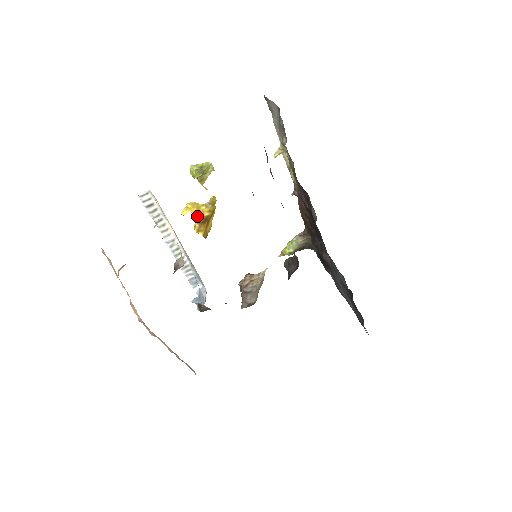
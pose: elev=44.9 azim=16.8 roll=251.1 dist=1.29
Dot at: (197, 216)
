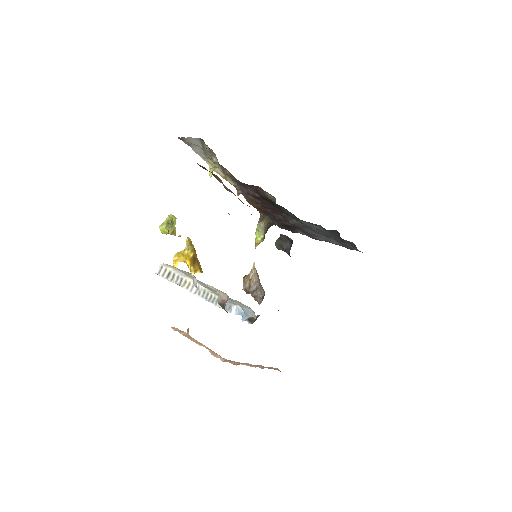
Dot at: (186, 261)
